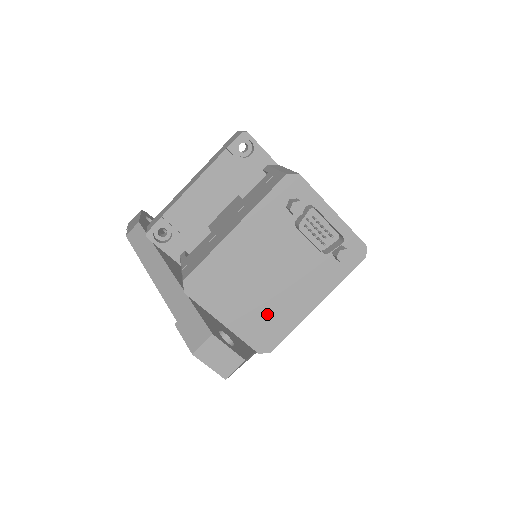
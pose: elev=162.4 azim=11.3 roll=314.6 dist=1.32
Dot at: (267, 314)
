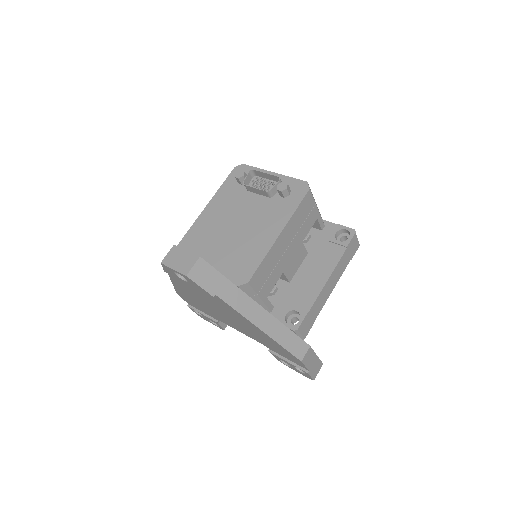
Dot at: (239, 253)
